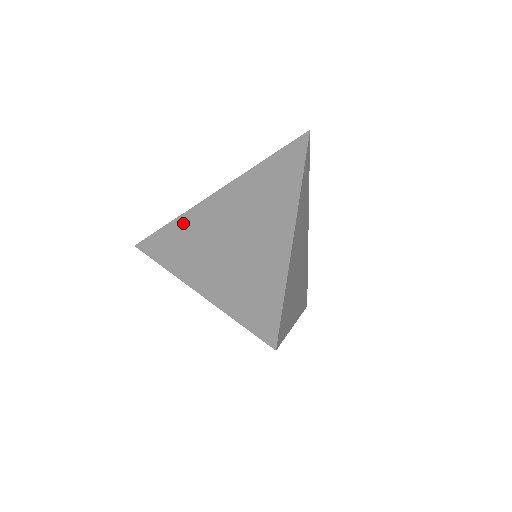
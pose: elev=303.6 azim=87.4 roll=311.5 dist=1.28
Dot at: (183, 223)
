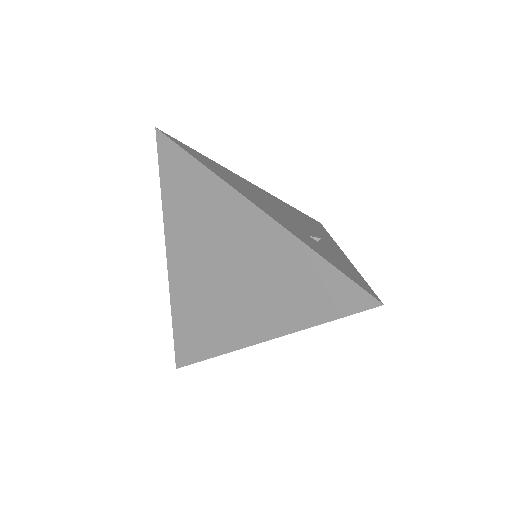
Dot at: (206, 186)
